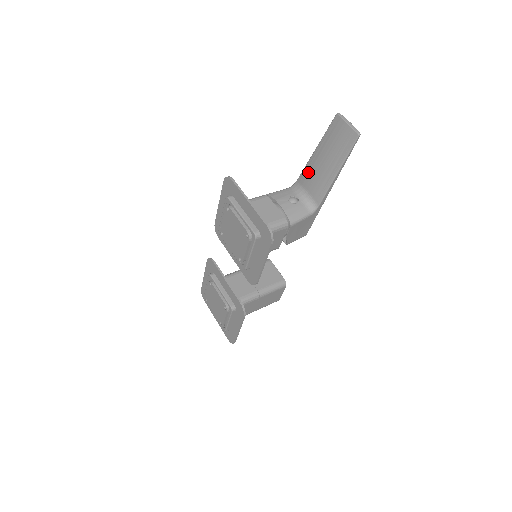
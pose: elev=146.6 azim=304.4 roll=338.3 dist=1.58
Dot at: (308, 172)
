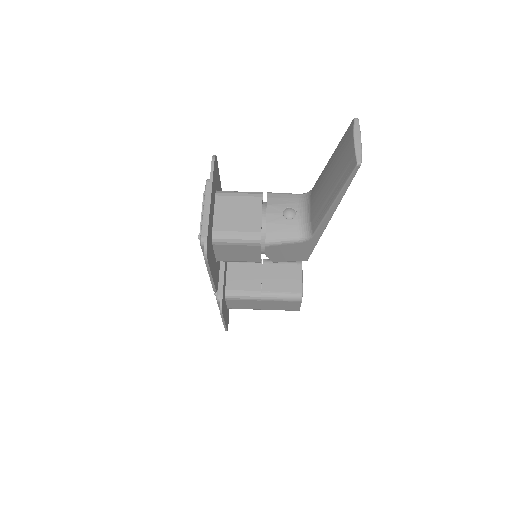
Dot at: (317, 185)
